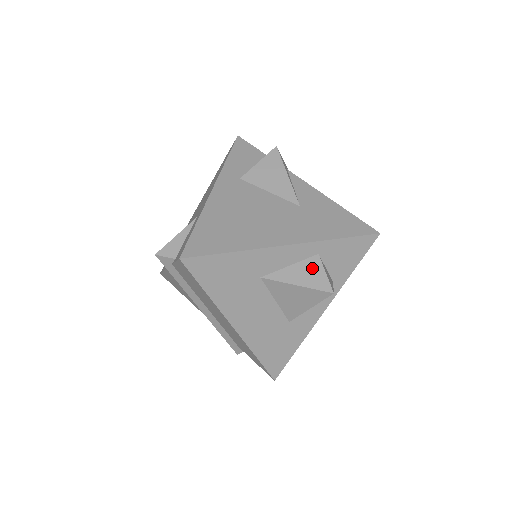
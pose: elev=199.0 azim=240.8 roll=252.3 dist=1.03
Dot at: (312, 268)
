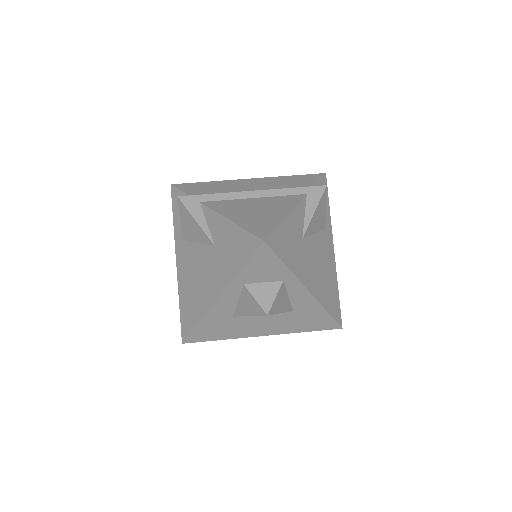
Dot at: (247, 298)
